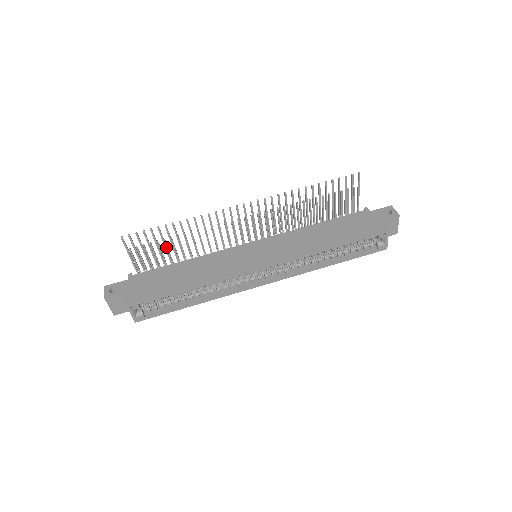
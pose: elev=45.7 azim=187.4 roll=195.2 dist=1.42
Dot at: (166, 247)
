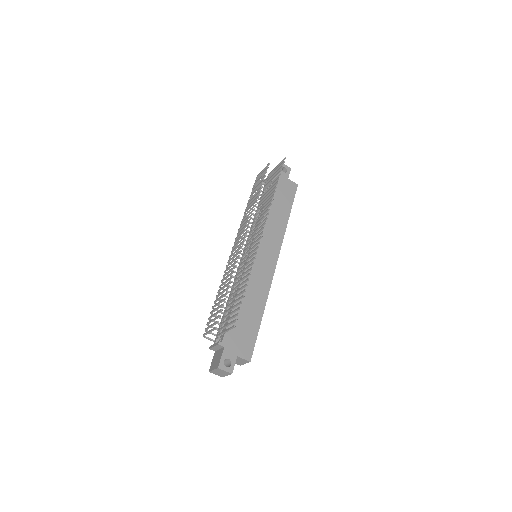
Dot at: (234, 302)
